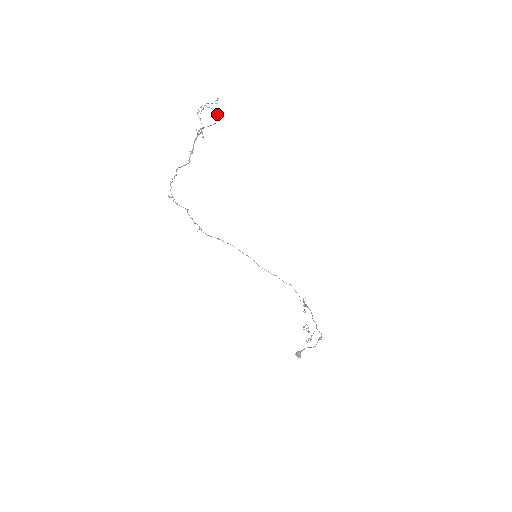
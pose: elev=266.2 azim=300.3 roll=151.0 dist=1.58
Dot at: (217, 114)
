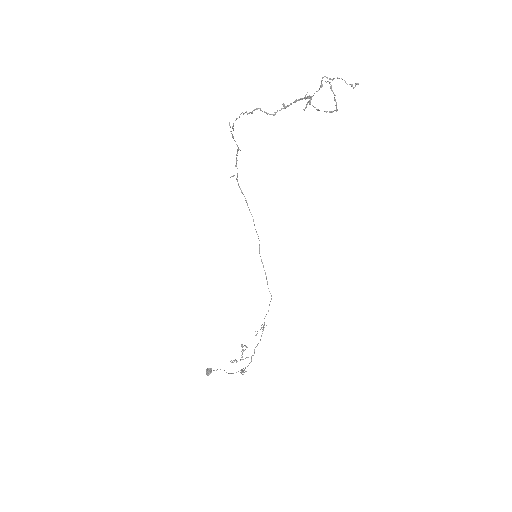
Dot at: occluded
